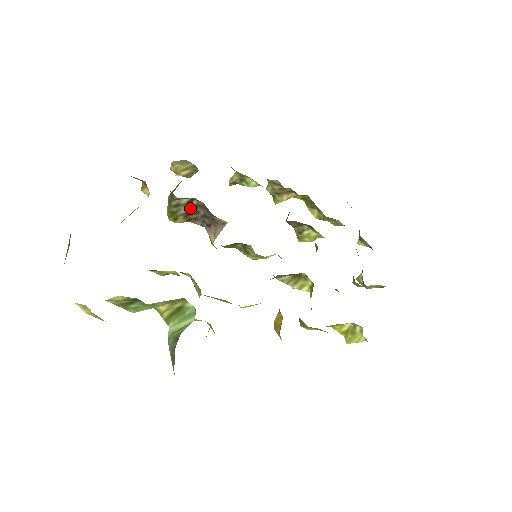
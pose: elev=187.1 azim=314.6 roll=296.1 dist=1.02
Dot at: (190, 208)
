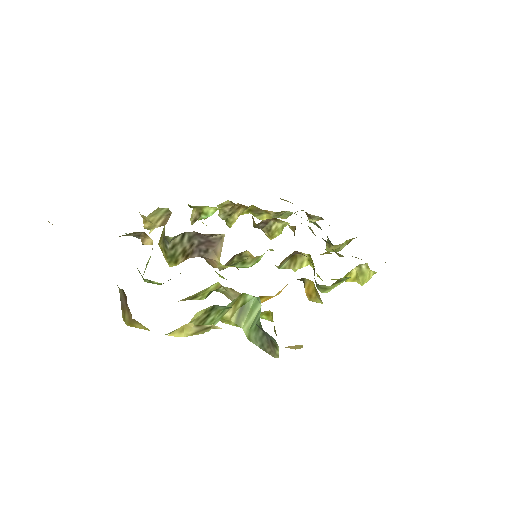
Dot at: (185, 243)
